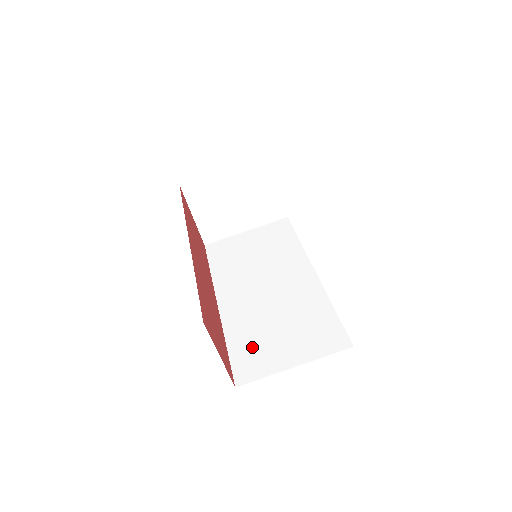
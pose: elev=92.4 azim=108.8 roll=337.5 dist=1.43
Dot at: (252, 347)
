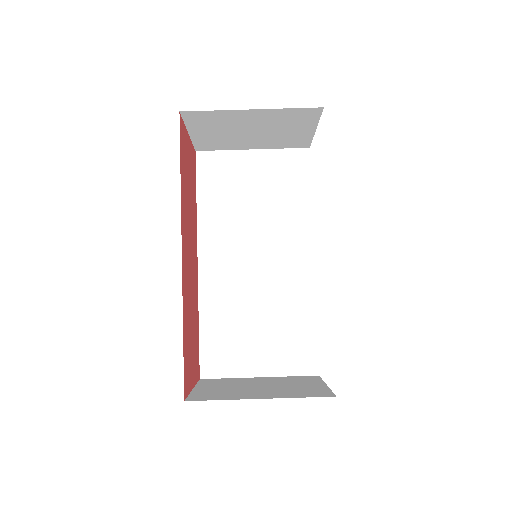
Dot at: (224, 338)
